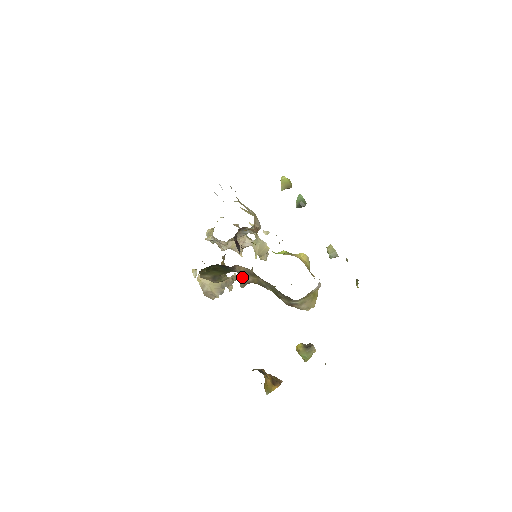
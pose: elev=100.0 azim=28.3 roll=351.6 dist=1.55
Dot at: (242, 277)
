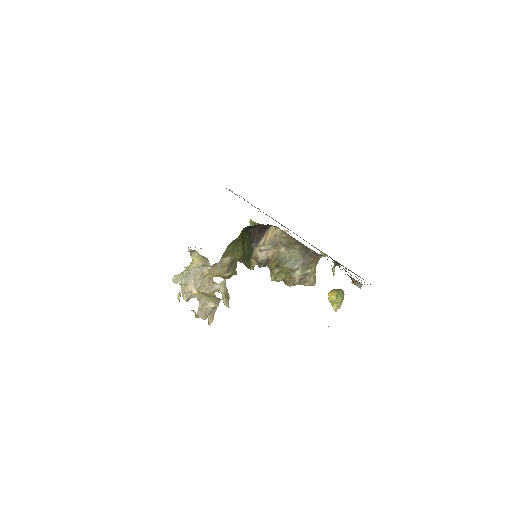
Dot at: (263, 253)
